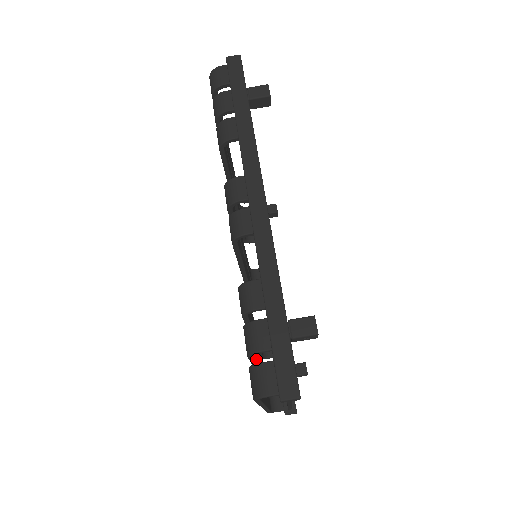
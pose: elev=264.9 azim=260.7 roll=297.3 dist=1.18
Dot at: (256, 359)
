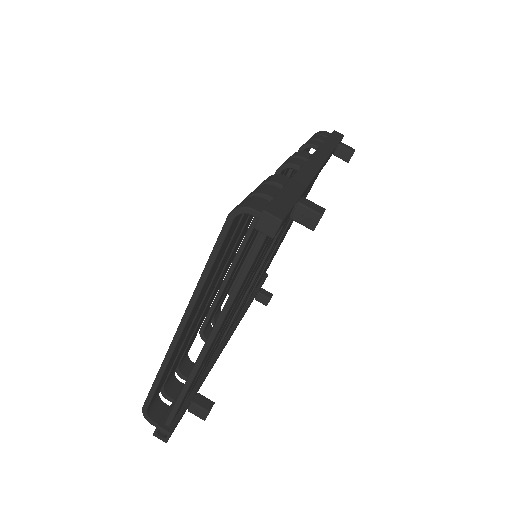
Dot at: (231, 242)
